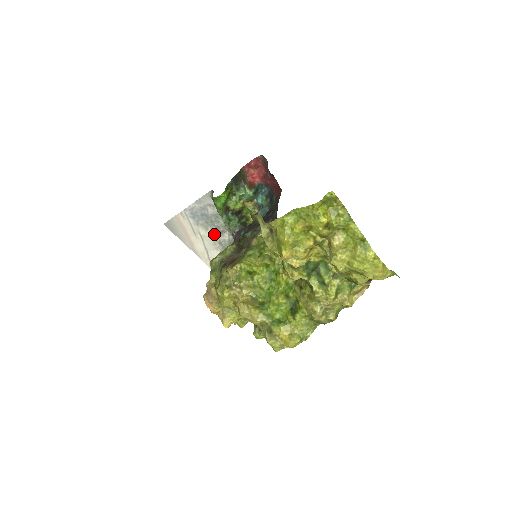
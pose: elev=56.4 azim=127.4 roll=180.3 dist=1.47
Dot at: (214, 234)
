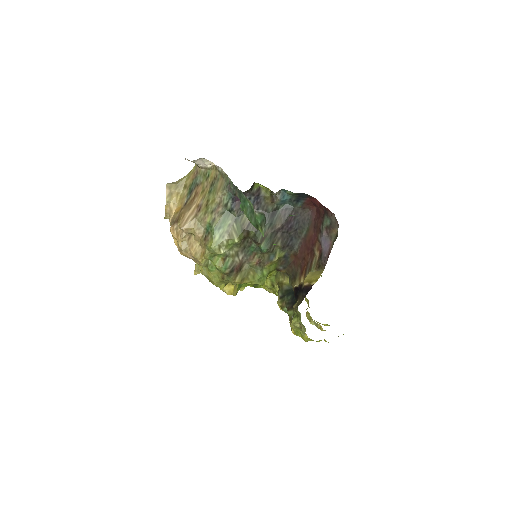
Dot at: occluded
